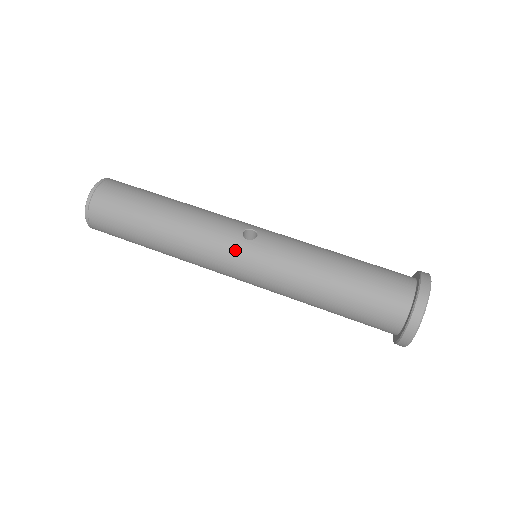
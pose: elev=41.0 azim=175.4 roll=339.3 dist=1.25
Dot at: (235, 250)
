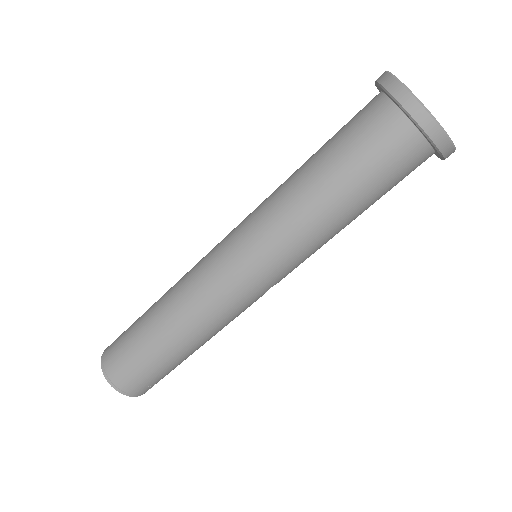
Dot at: (218, 253)
